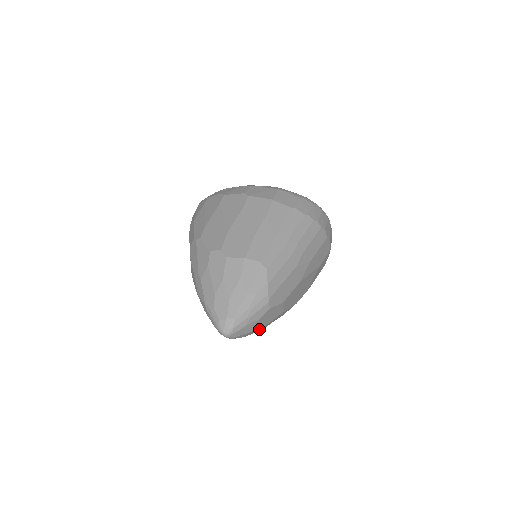
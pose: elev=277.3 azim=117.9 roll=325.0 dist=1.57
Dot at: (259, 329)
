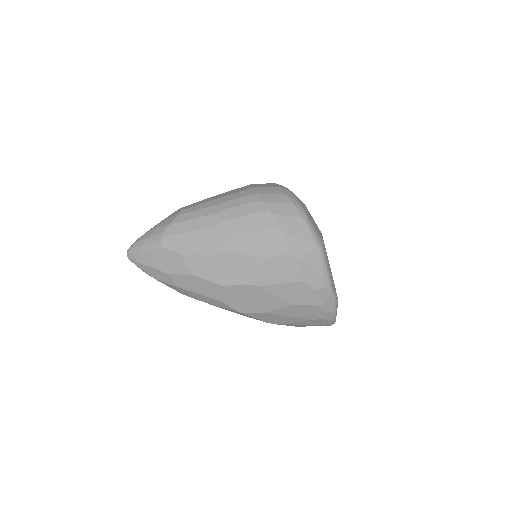
Dot at: (166, 278)
